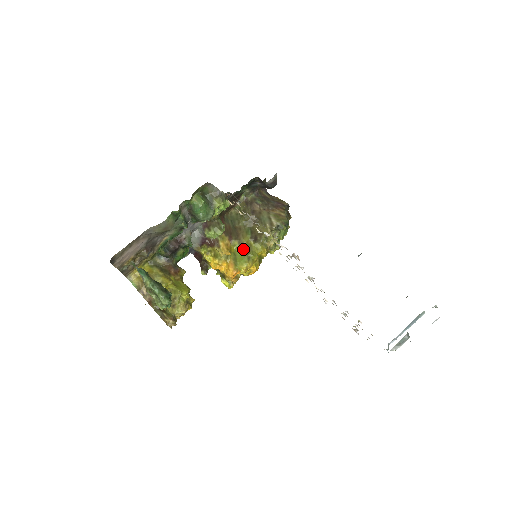
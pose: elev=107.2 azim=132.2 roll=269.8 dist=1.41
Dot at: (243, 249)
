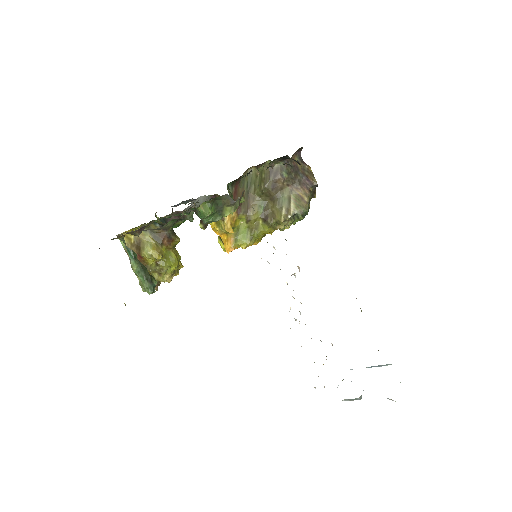
Dot at: (249, 225)
